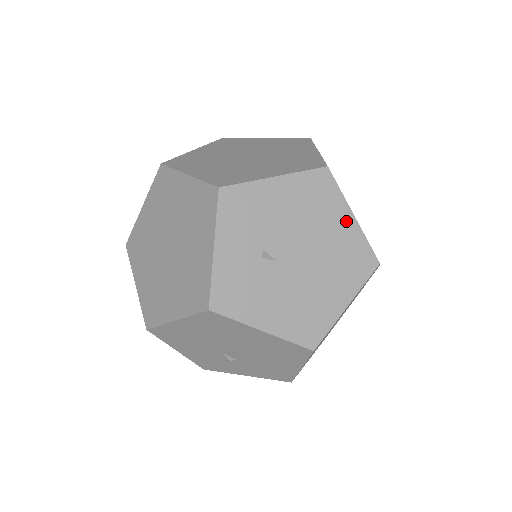
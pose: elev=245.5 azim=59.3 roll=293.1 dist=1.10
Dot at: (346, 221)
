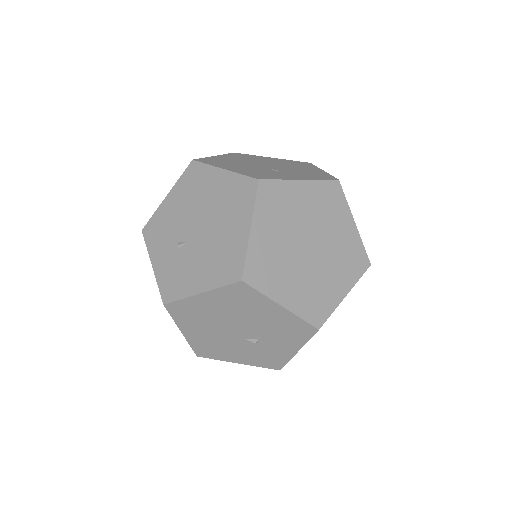
Dot at: (220, 177)
